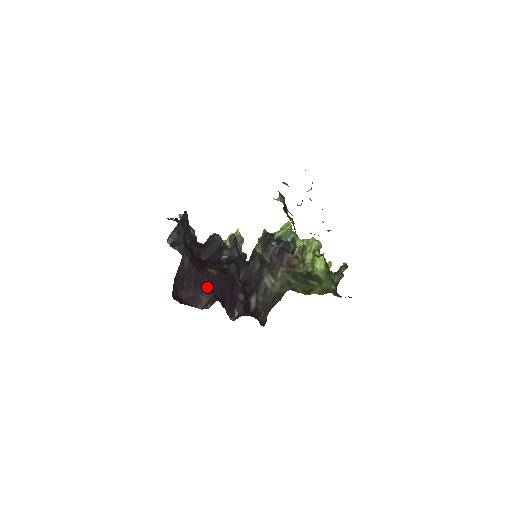
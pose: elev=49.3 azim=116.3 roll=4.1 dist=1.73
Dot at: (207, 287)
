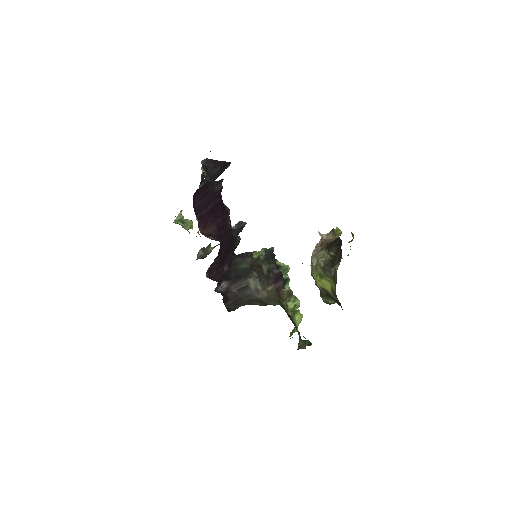
Dot at: (218, 224)
